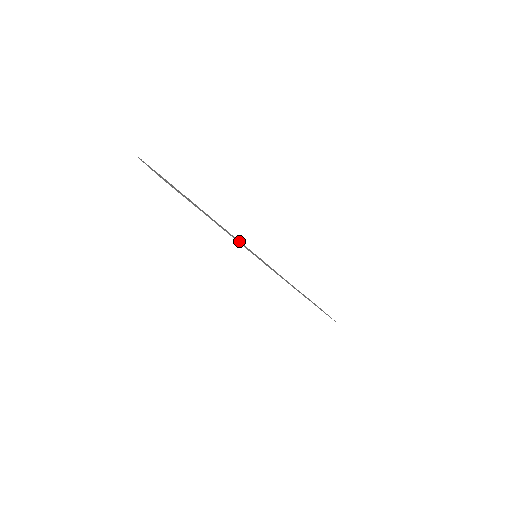
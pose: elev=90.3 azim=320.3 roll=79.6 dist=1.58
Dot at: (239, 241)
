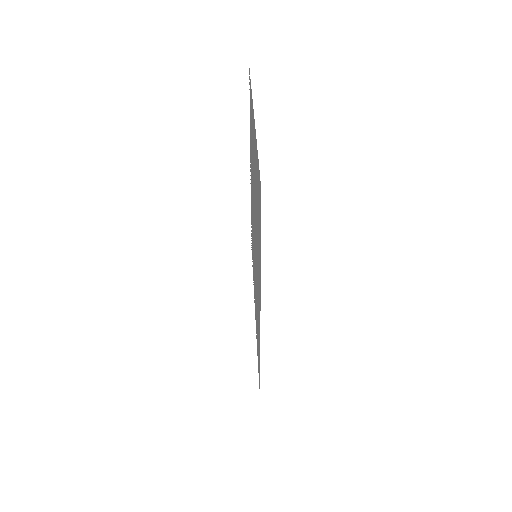
Dot at: occluded
